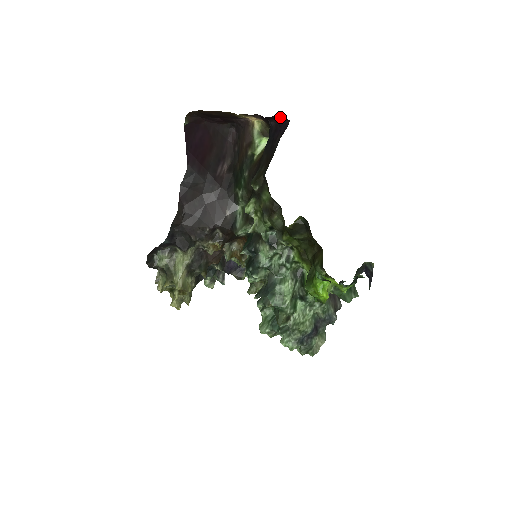
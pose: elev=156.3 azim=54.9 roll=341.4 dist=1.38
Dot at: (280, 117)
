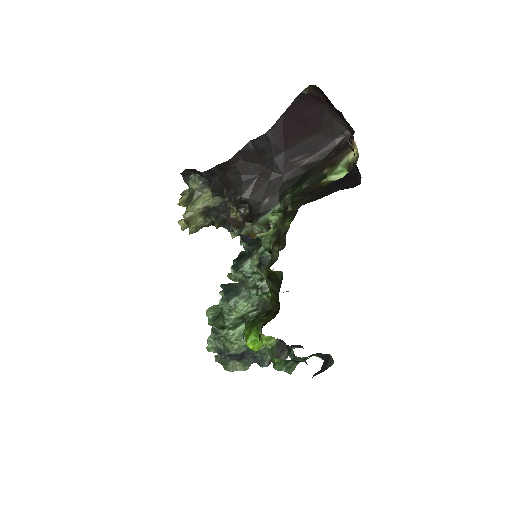
Dot at: occluded
